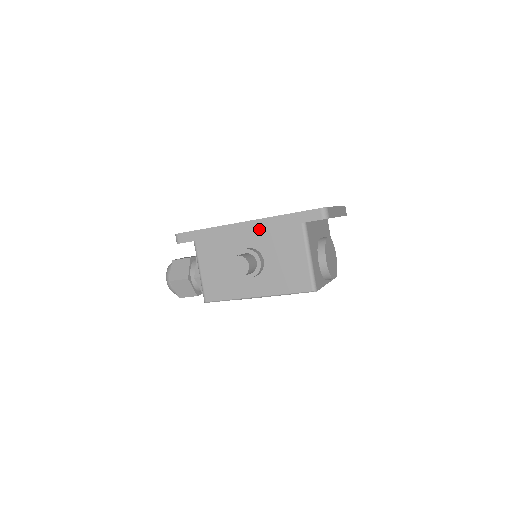
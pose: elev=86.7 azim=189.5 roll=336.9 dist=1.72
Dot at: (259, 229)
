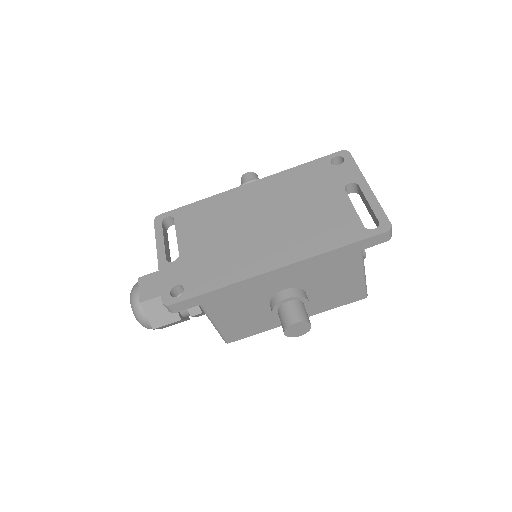
Dot at: (300, 270)
